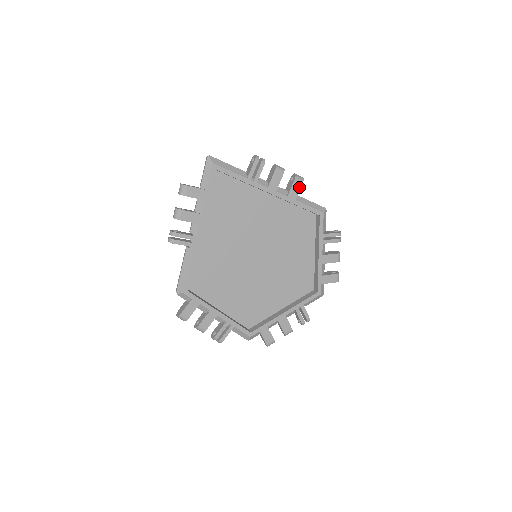
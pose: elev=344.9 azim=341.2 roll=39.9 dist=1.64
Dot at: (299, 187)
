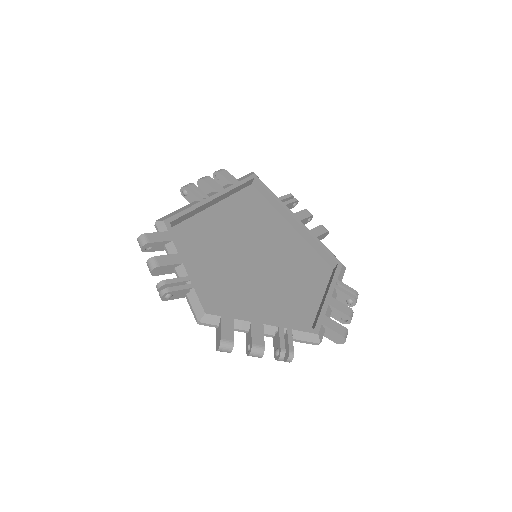
Dot at: (323, 232)
